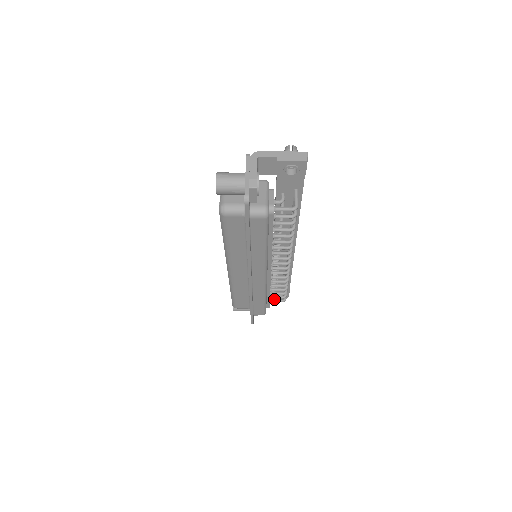
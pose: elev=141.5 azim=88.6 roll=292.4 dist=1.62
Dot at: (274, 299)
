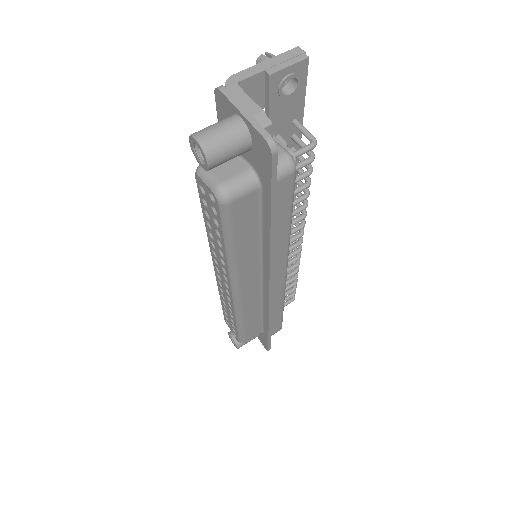
Dot at: occluded
